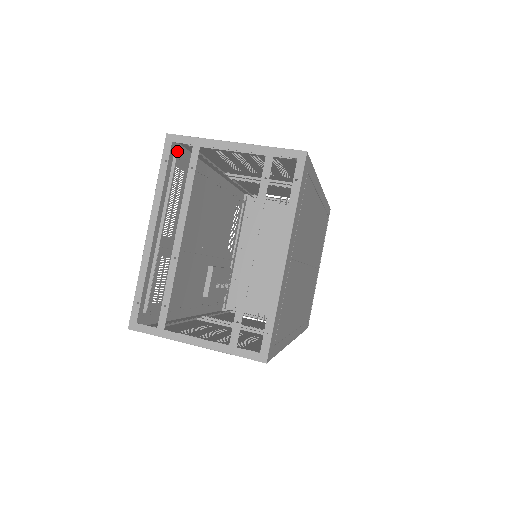
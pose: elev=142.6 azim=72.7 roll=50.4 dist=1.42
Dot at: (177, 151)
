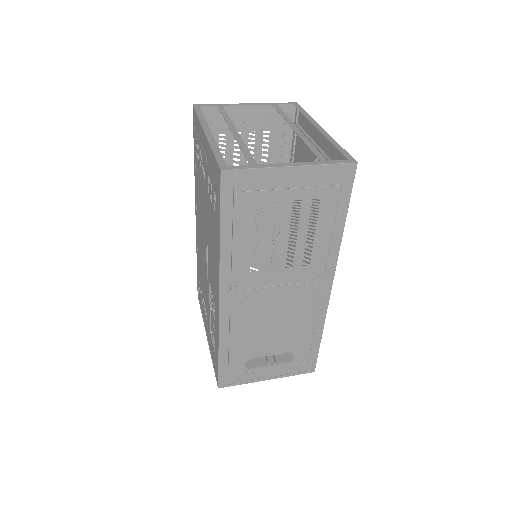
Dot at: (194, 130)
